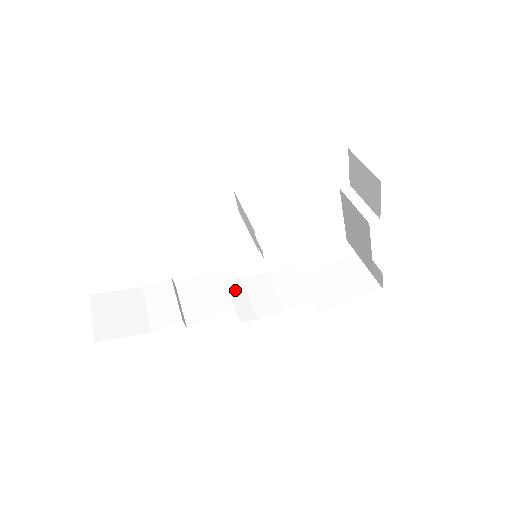
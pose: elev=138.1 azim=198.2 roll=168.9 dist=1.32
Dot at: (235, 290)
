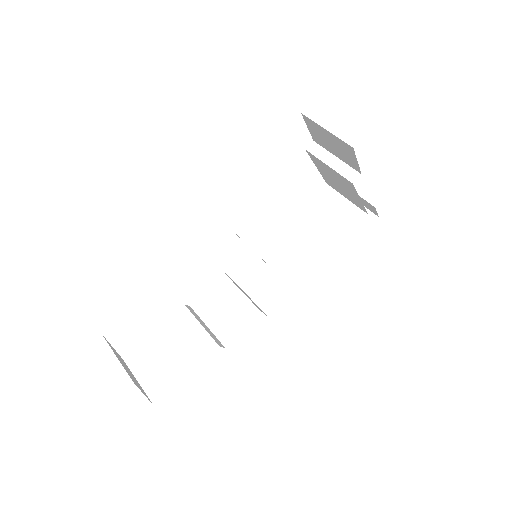
Dot at: (246, 283)
